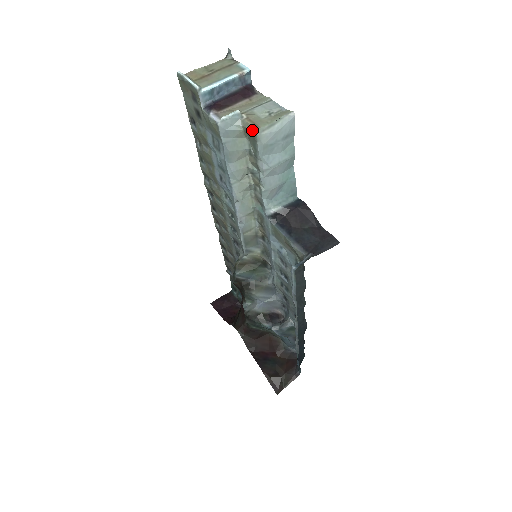
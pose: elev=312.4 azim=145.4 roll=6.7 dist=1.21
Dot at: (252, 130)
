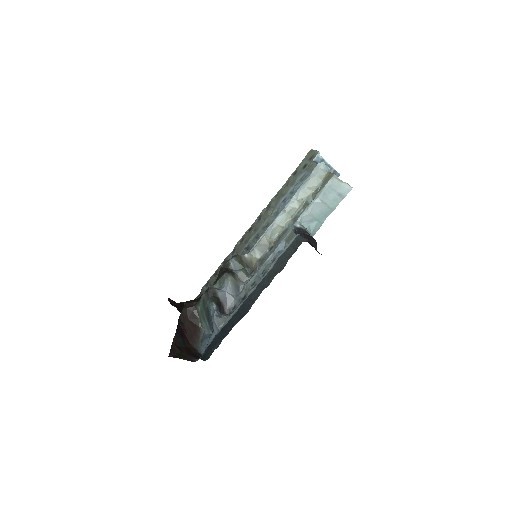
Dot at: (332, 174)
